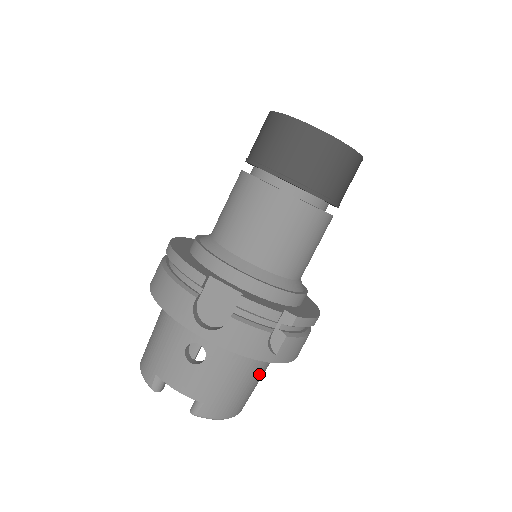
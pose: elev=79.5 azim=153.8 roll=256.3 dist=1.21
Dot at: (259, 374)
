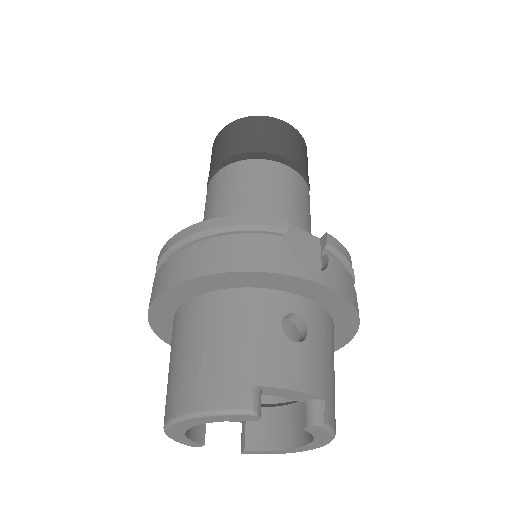
Dot at: occluded
